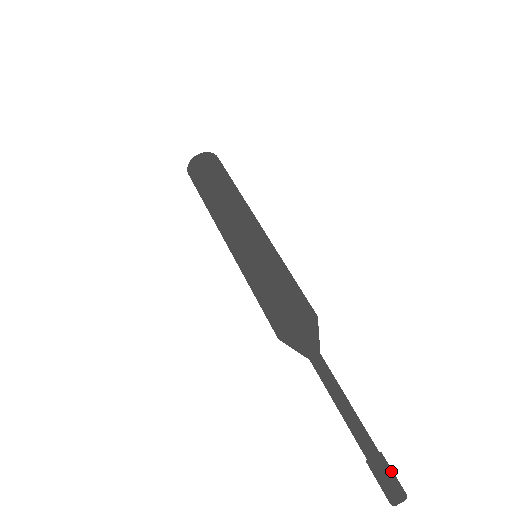
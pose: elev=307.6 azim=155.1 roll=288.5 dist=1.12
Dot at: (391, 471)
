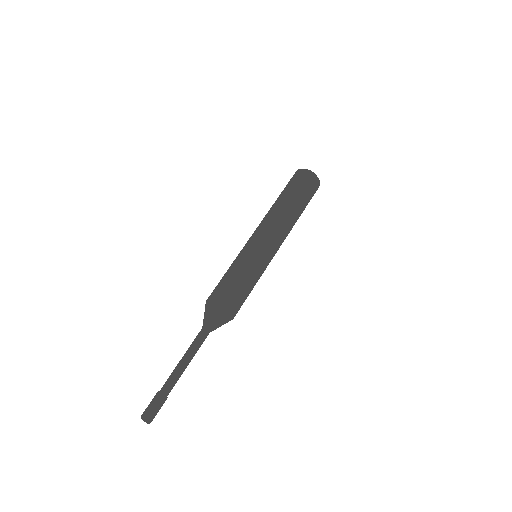
Dot at: occluded
